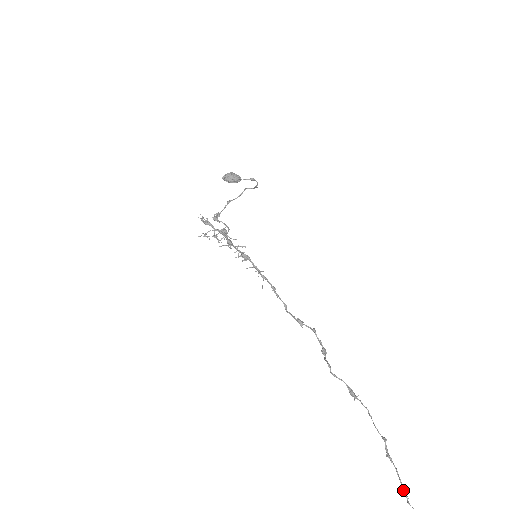
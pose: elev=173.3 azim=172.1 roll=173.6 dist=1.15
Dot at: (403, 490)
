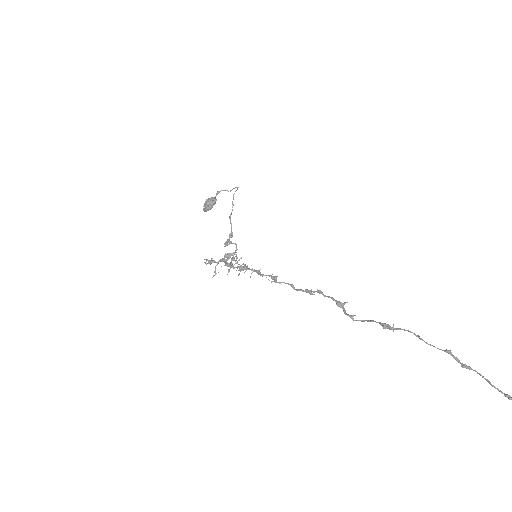
Dot at: occluded
